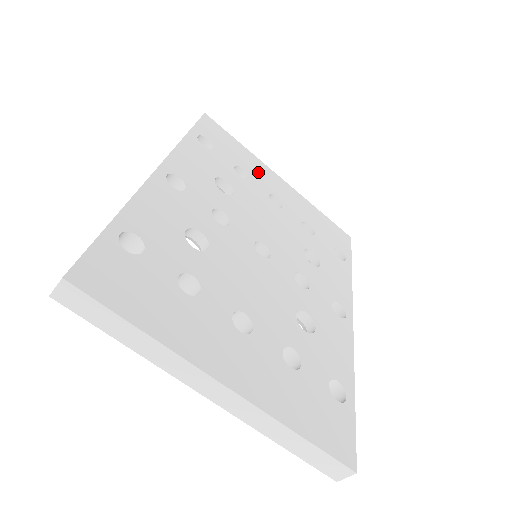
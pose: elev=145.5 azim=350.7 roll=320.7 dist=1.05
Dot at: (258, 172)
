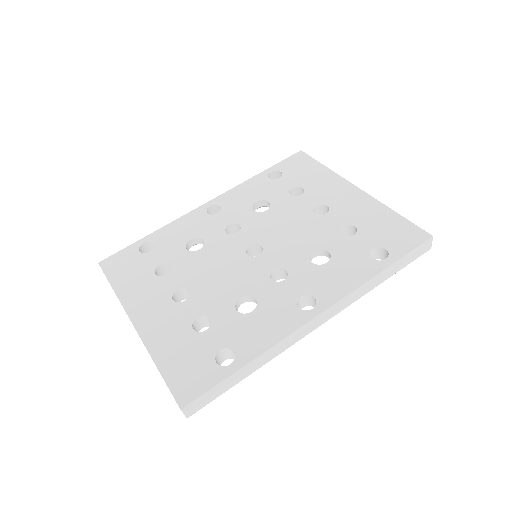
Dot at: (323, 187)
